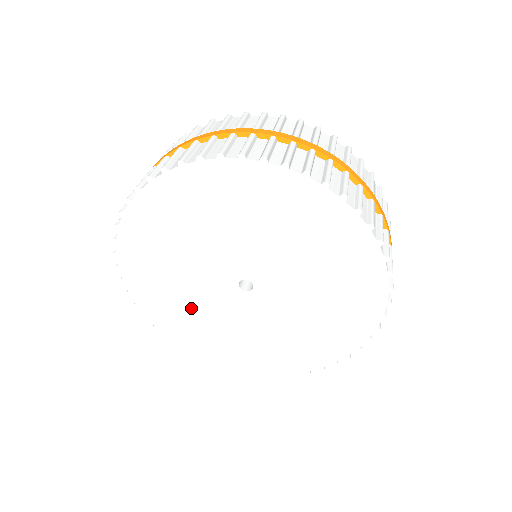
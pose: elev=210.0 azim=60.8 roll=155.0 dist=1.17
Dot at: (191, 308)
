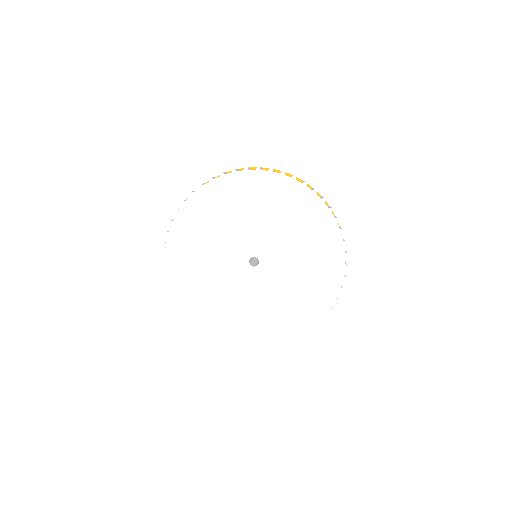
Dot at: (209, 282)
